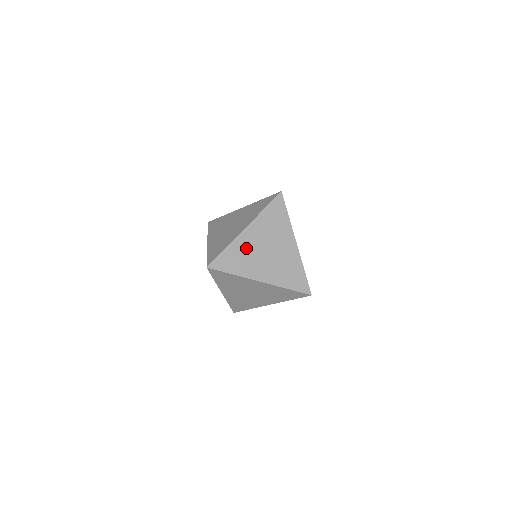
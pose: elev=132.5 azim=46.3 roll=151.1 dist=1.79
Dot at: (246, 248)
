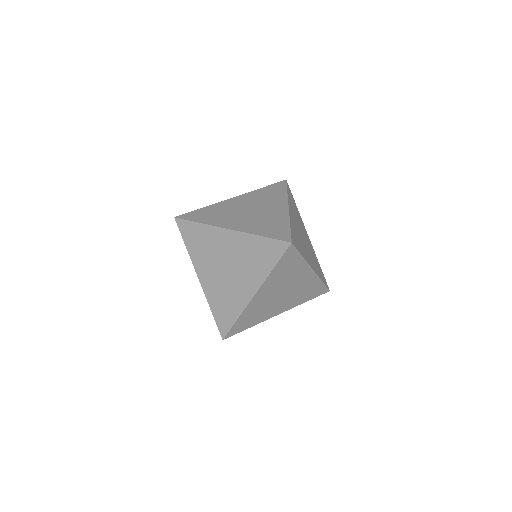
Dot at: (226, 208)
